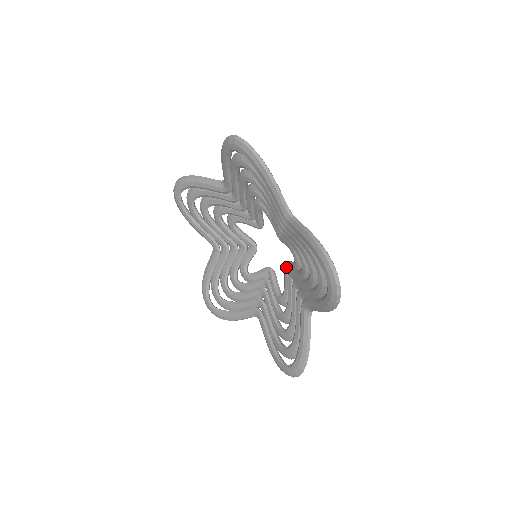
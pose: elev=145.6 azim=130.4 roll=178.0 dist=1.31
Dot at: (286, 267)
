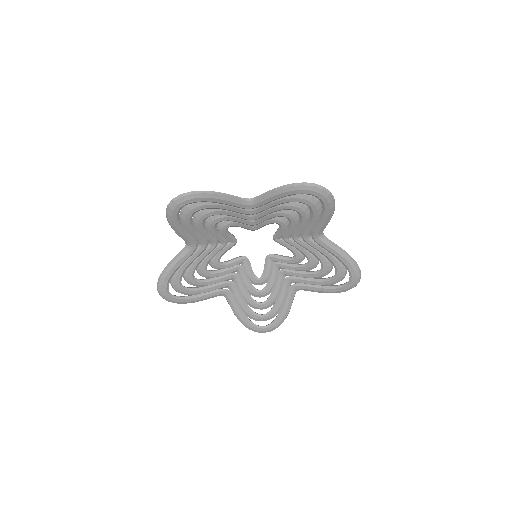
Dot at: (277, 239)
